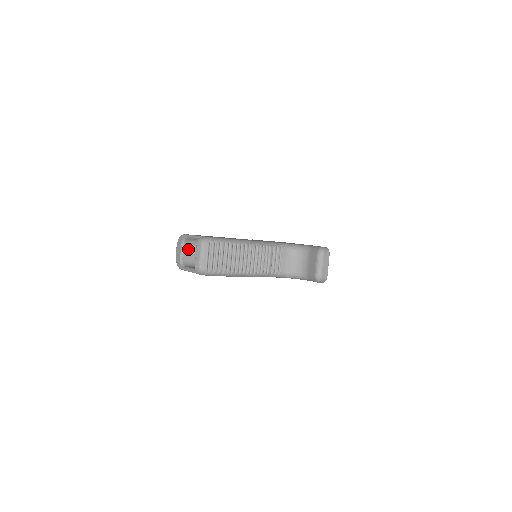
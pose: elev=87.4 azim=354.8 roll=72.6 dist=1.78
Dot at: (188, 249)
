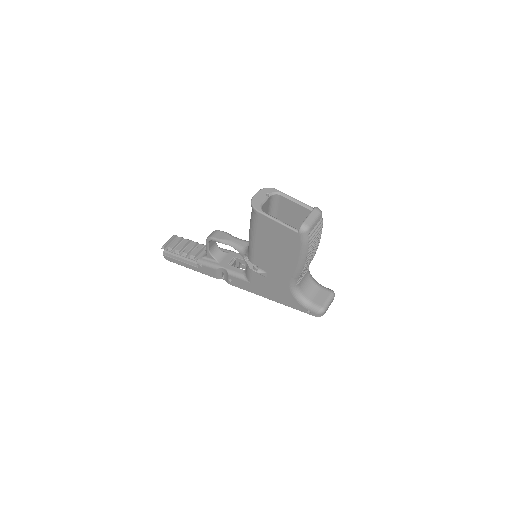
Dot at: (268, 202)
